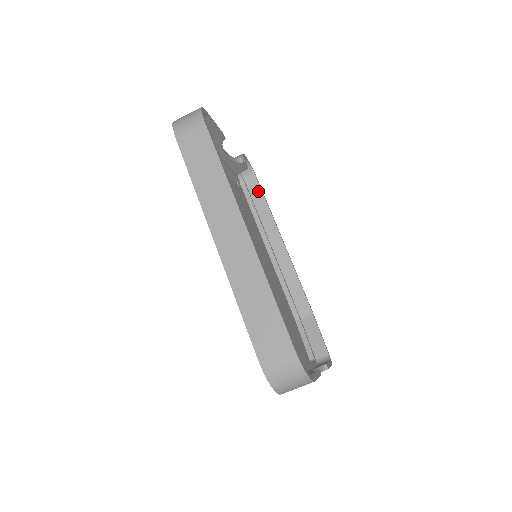
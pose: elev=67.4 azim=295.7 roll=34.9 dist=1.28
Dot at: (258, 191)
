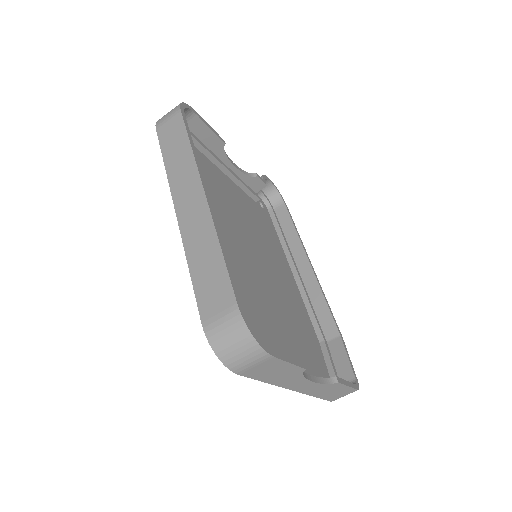
Dot at: (285, 213)
